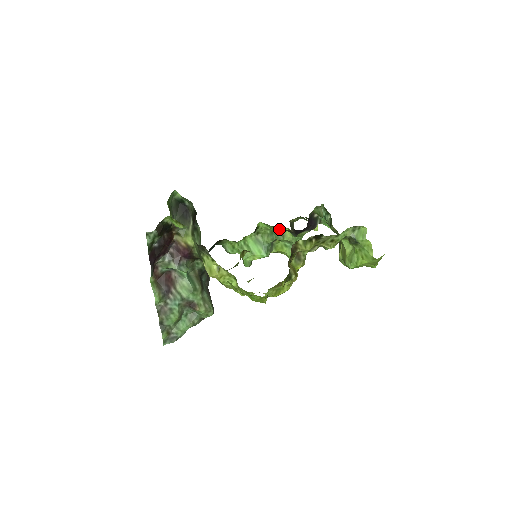
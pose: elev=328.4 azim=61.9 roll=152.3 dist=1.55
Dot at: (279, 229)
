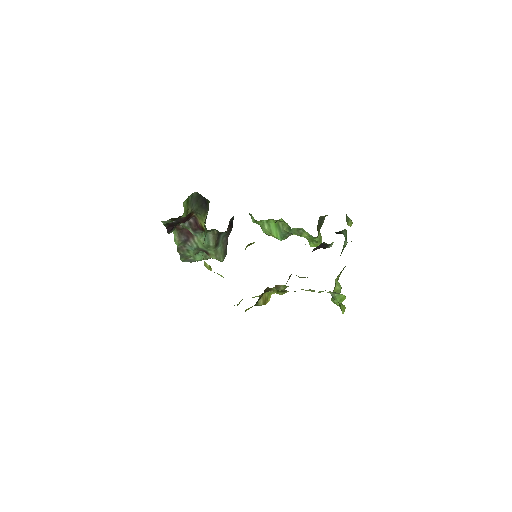
Dot at: occluded
